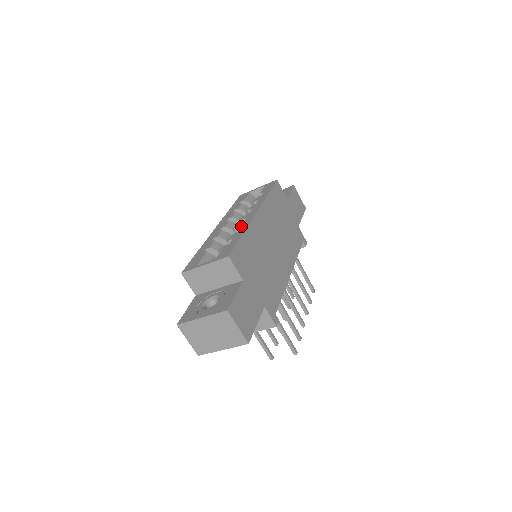
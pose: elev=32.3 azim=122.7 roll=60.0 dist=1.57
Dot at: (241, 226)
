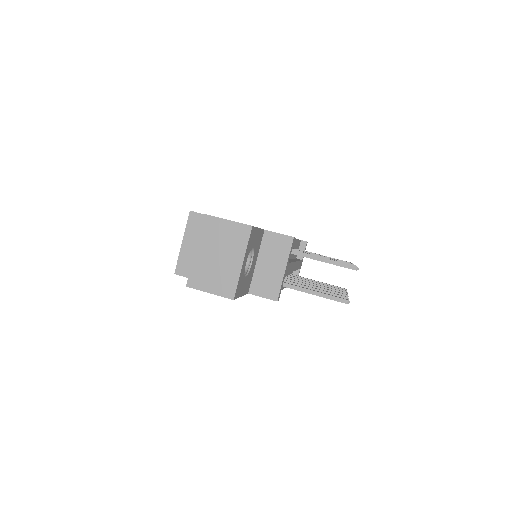
Dot at: occluded
